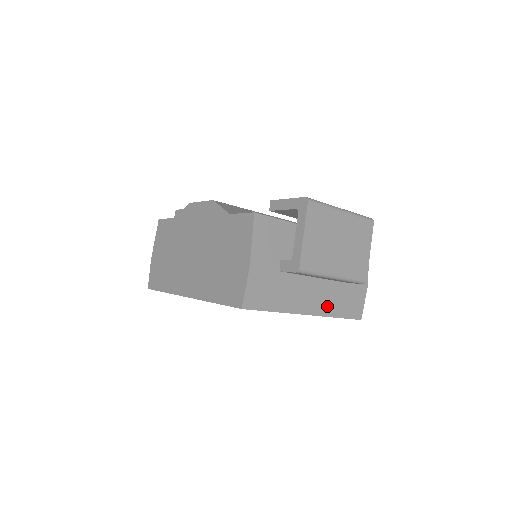
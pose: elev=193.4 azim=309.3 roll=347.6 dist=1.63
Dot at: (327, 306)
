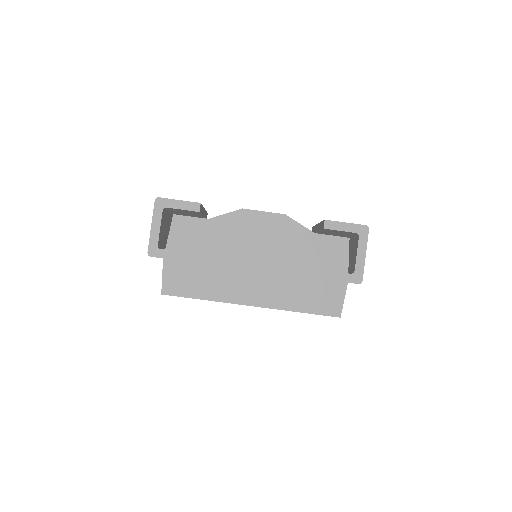
Dot at: occluded
